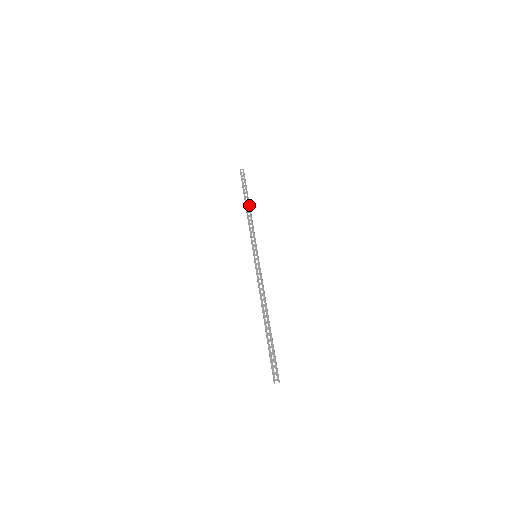
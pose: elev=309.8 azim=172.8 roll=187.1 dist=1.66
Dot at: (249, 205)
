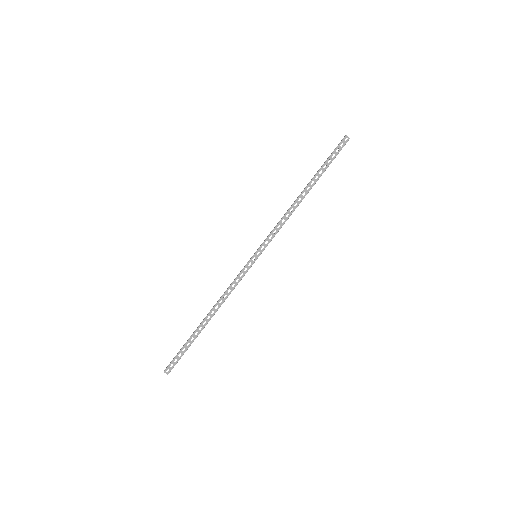
Dot at: (306, 194)
